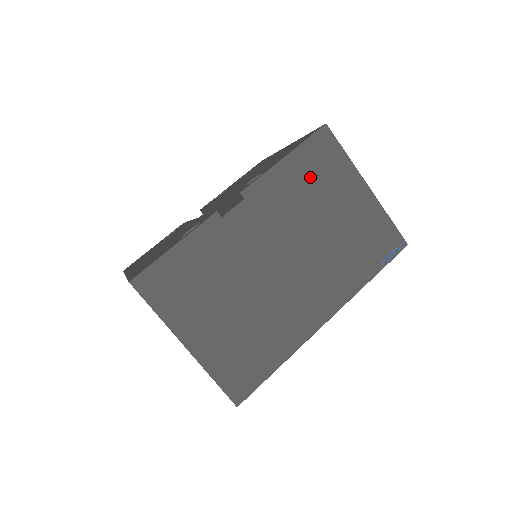
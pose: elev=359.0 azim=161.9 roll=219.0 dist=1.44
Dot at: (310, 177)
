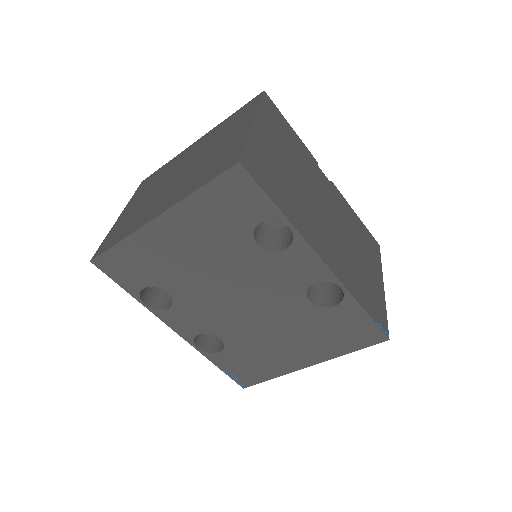
Dot at: (361, 235)
